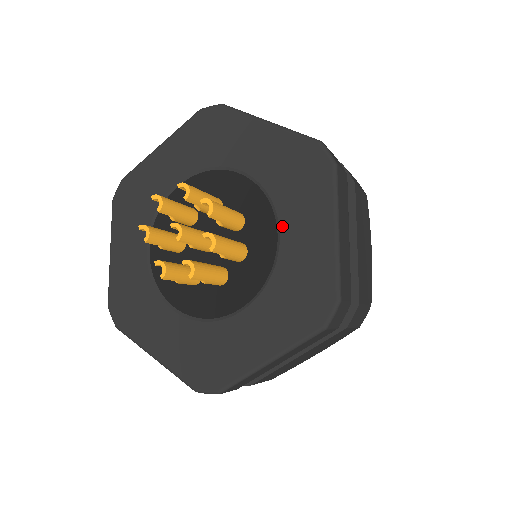
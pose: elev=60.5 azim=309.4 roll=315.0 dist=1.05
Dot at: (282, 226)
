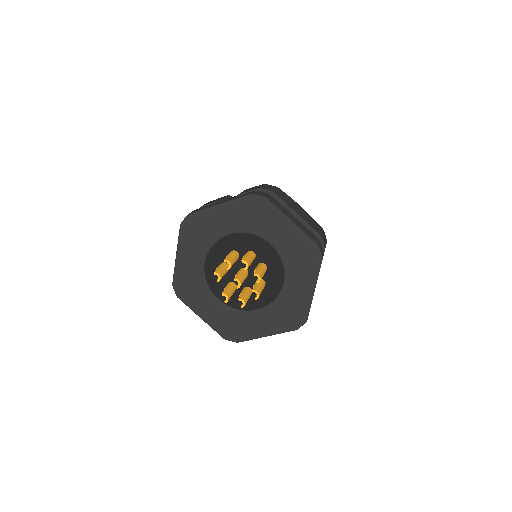
Dot at: (287, 280)
